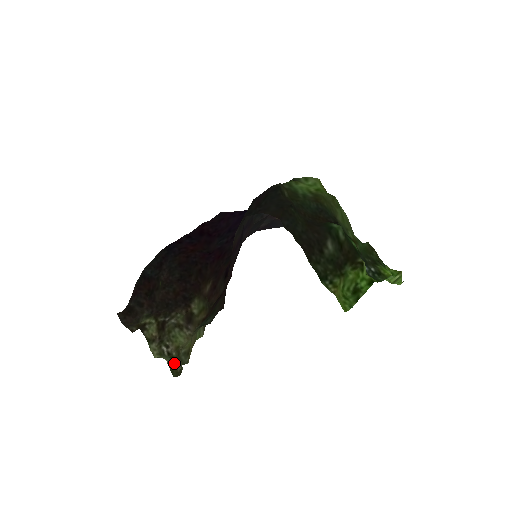
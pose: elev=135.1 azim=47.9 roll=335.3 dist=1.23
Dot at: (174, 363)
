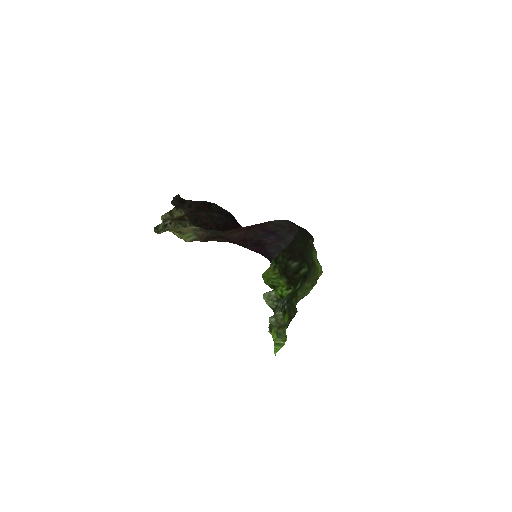
Dot at: occluded
